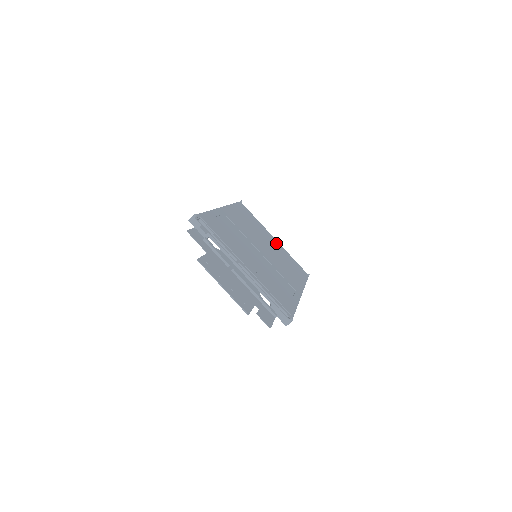
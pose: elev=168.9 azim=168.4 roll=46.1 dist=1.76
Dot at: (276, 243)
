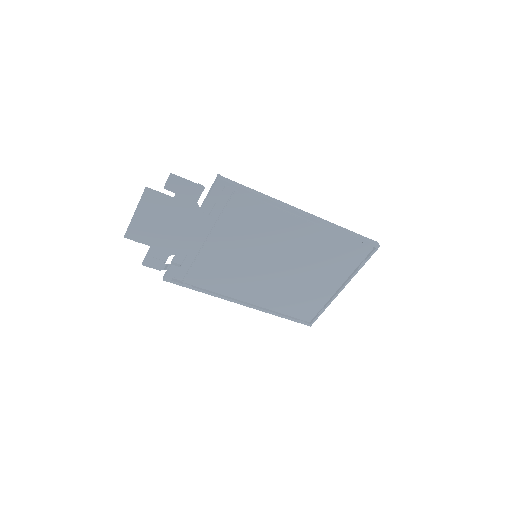
Dot at: occluded
